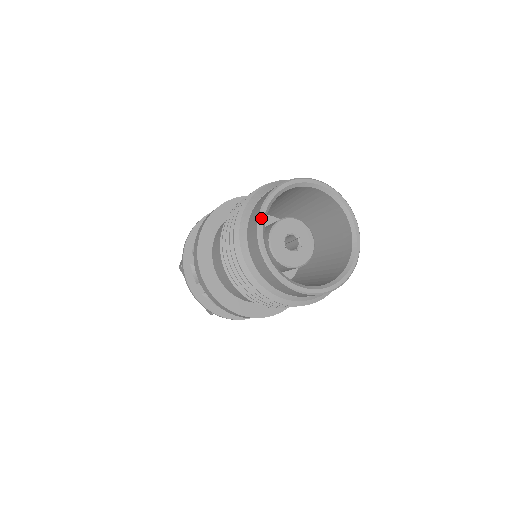
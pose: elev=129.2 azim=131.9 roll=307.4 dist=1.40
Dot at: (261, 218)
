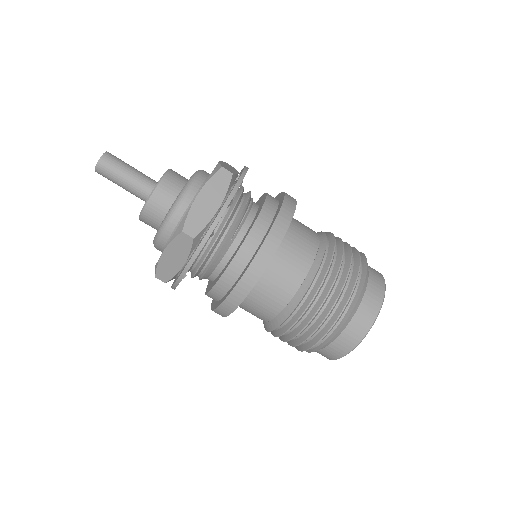
Dot at: occluded
